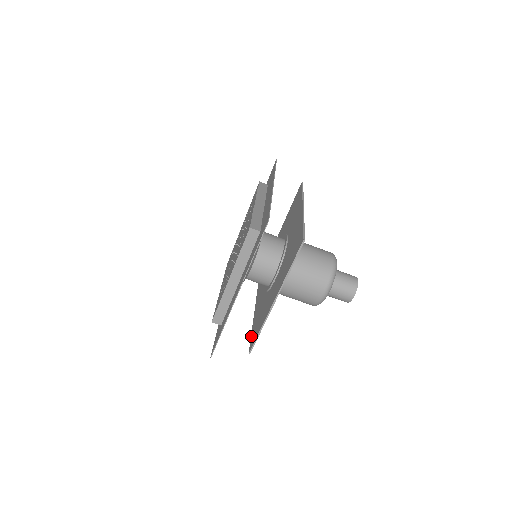
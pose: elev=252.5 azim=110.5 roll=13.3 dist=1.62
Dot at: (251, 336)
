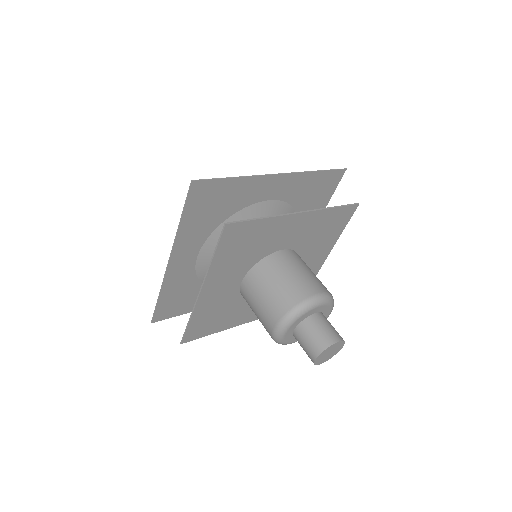
Dot at: (205, 333)
